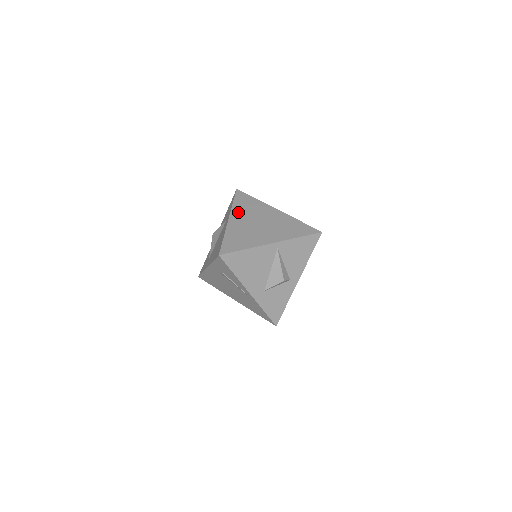
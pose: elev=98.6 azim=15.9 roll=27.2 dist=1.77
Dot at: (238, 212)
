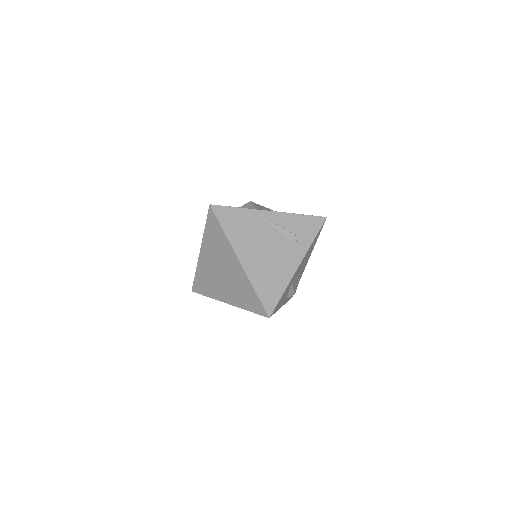
Dot at: (207, 246)
